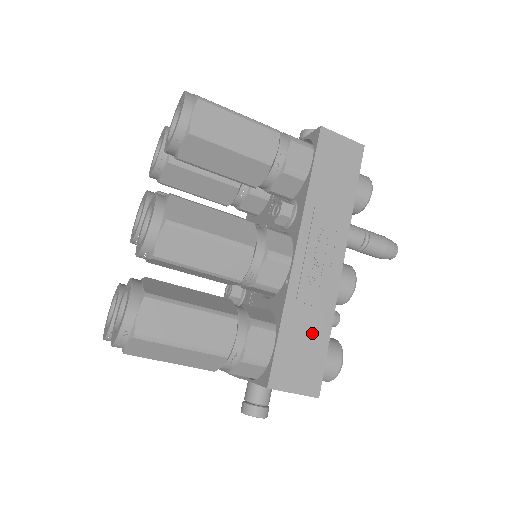
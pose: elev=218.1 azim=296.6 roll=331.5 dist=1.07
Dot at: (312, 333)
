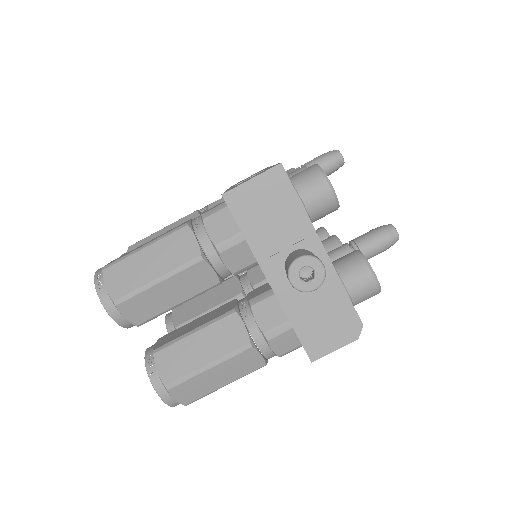
Dot at: occluded
